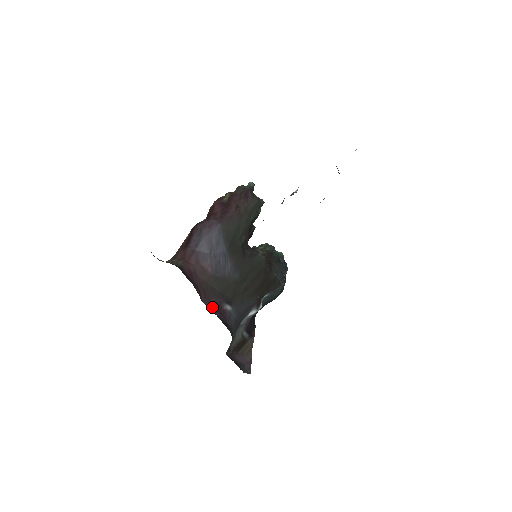
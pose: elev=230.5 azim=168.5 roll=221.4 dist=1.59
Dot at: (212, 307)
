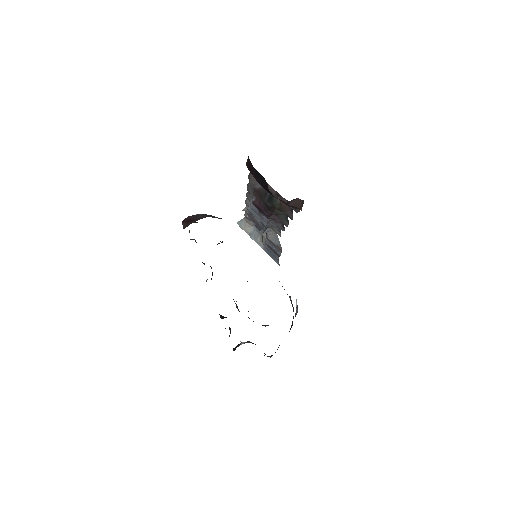
Dot at: occluded
